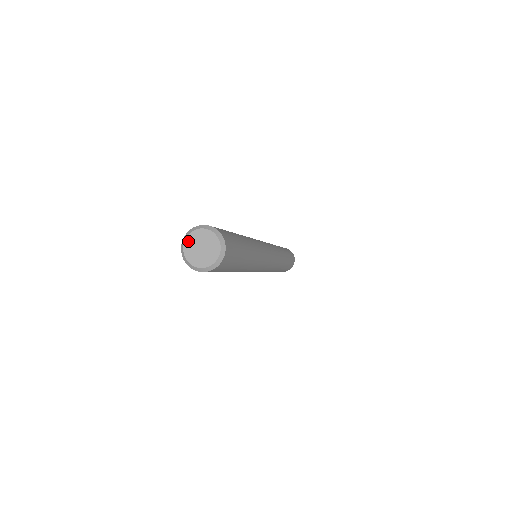
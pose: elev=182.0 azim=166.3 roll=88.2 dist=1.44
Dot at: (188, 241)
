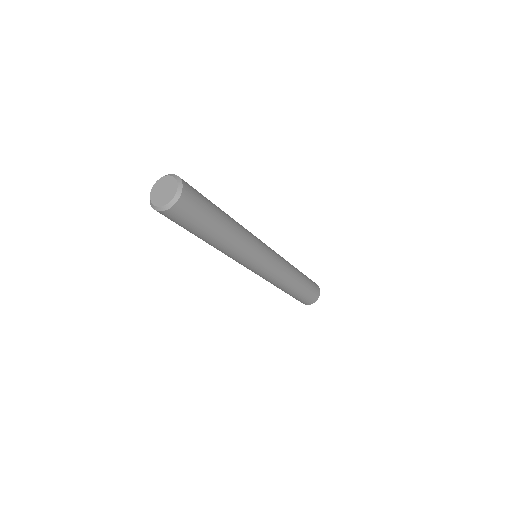
Dot at: (161, 180)
